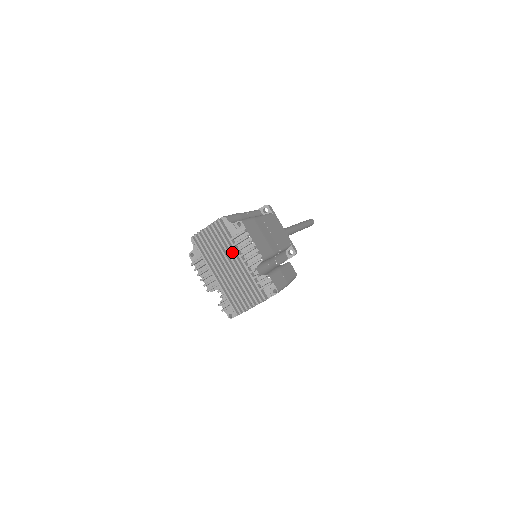
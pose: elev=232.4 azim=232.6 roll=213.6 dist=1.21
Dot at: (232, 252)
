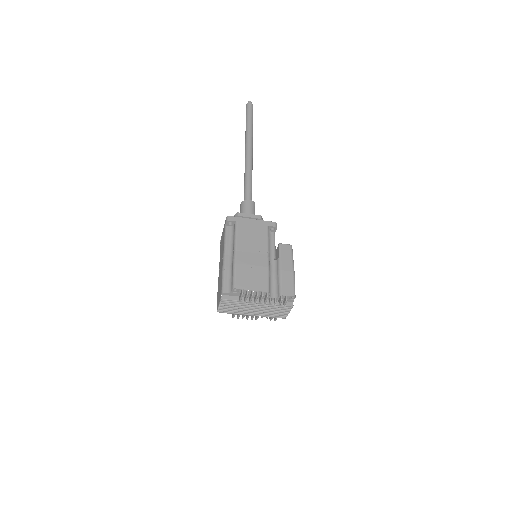
Dot at: (248, 304)
